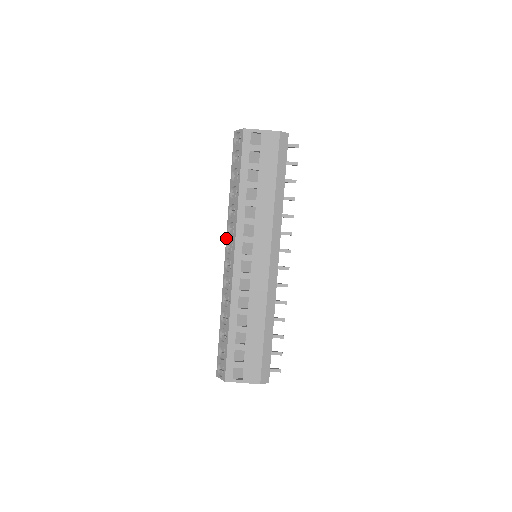
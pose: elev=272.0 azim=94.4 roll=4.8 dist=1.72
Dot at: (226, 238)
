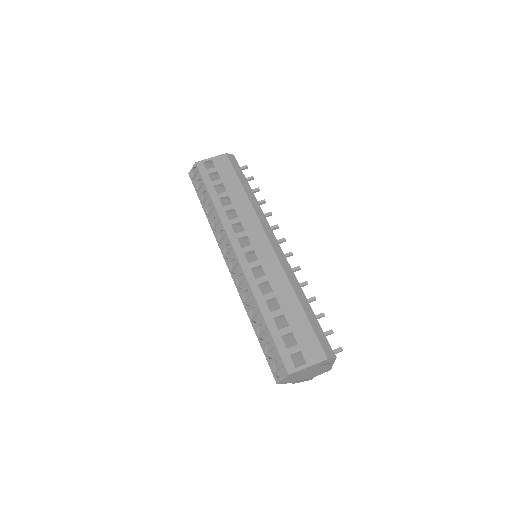
Dot at: occluded
